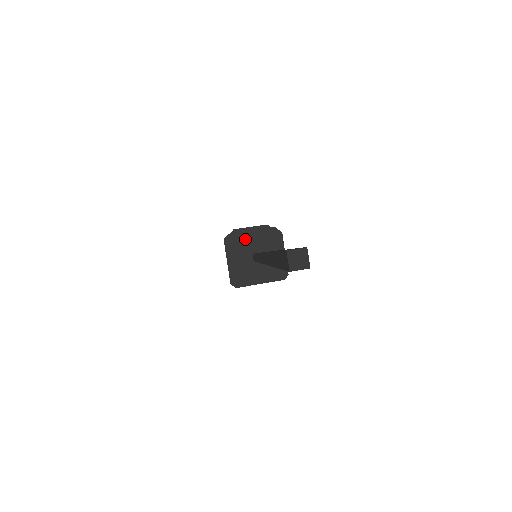
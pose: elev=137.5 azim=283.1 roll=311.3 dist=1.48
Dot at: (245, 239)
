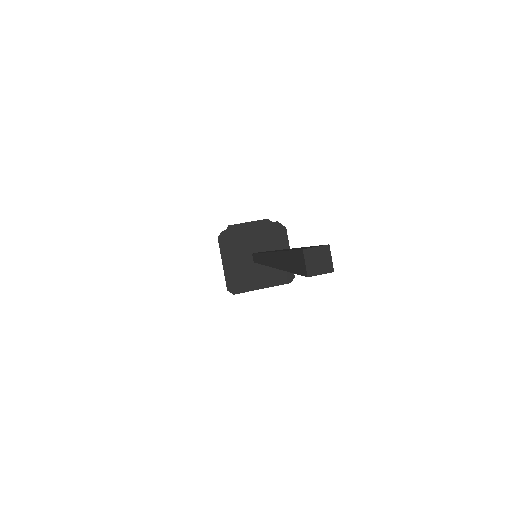
Dot at: (243, 236)
